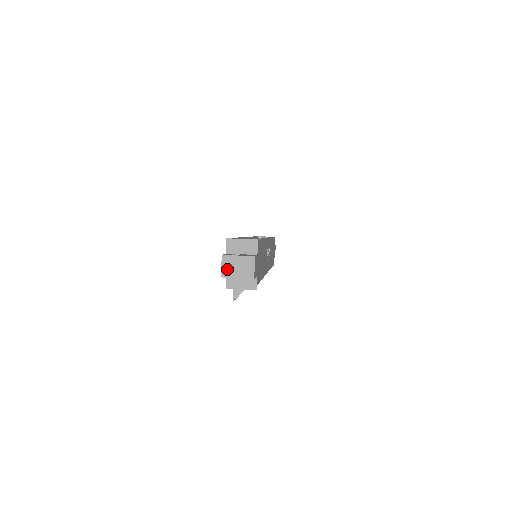
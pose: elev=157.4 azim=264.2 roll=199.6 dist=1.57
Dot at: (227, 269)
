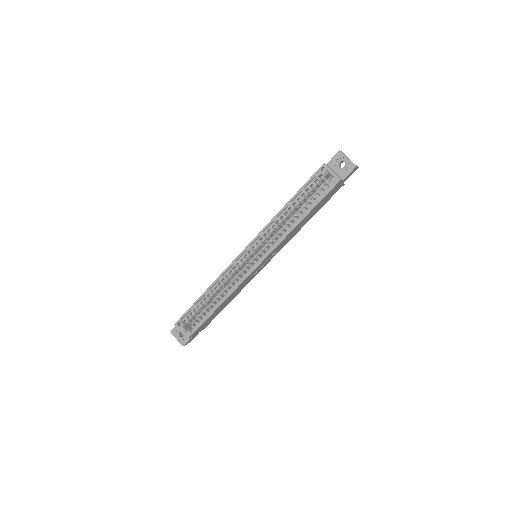
Dot at: occluded
